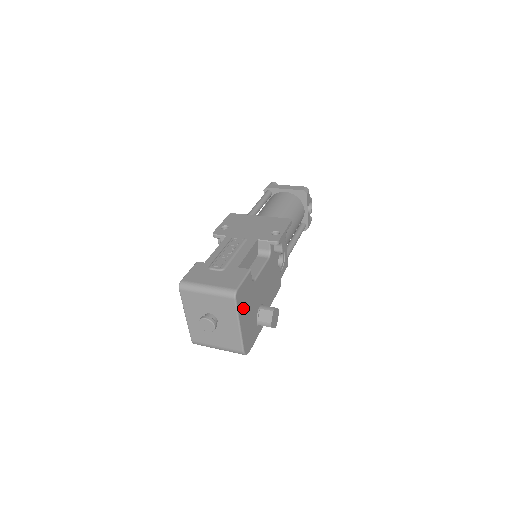
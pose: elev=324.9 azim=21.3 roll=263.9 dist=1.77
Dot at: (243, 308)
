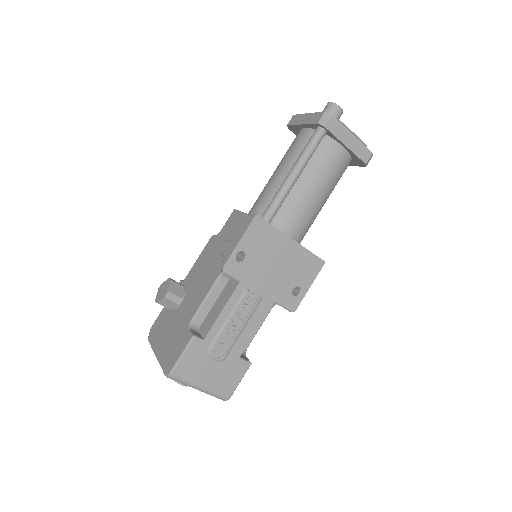
Dot at: occluded
